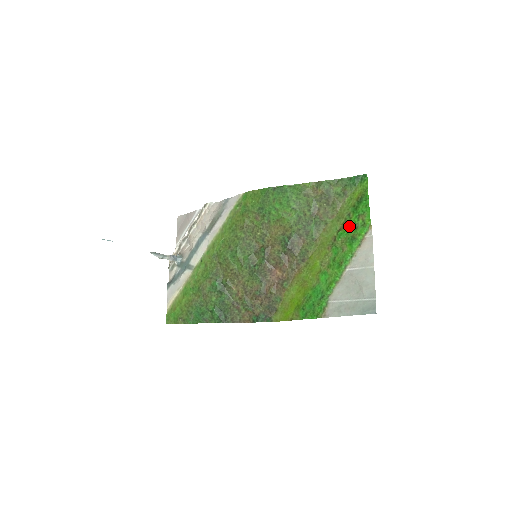
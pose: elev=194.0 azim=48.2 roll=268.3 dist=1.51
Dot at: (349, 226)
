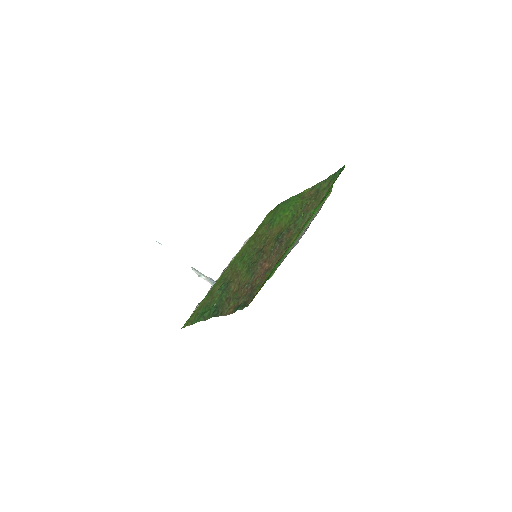
Dot at: occluded
